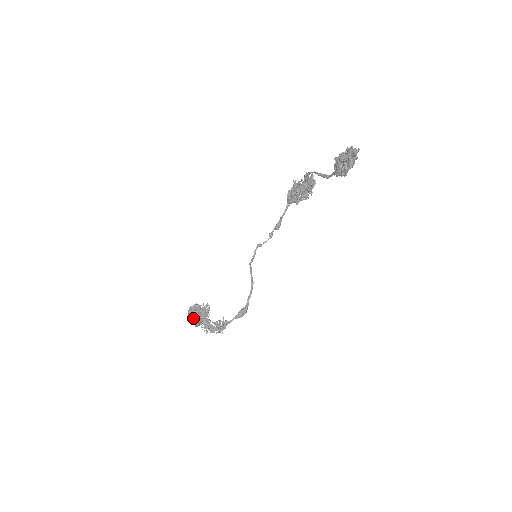
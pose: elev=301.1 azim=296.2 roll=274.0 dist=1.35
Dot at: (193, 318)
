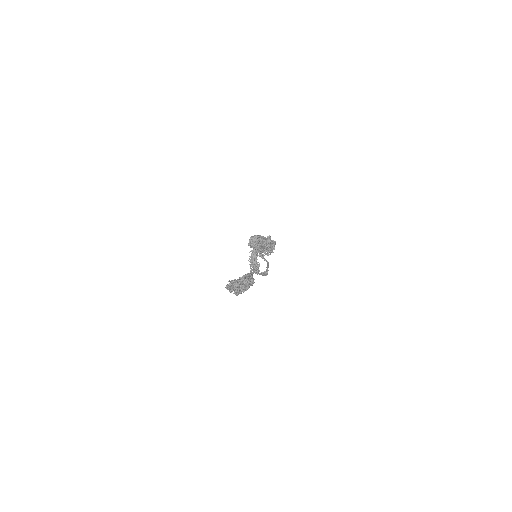
Dot at: occluded
